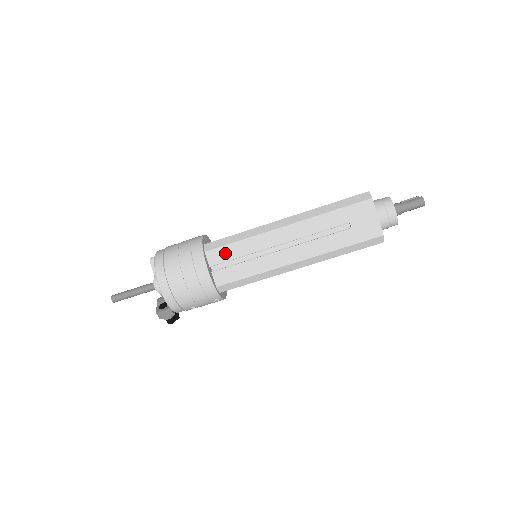
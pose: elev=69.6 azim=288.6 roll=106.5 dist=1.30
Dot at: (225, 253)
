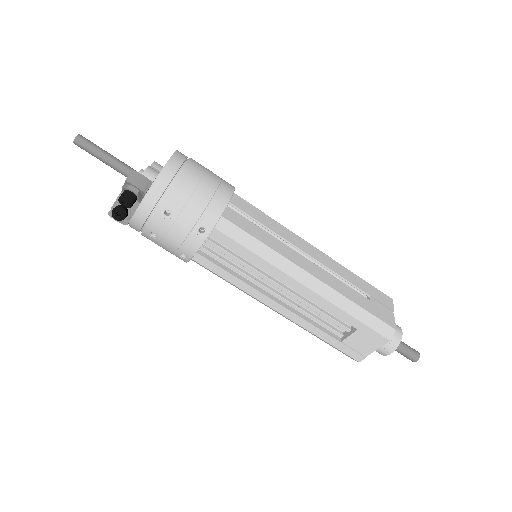
Dot at: (250, 209)
